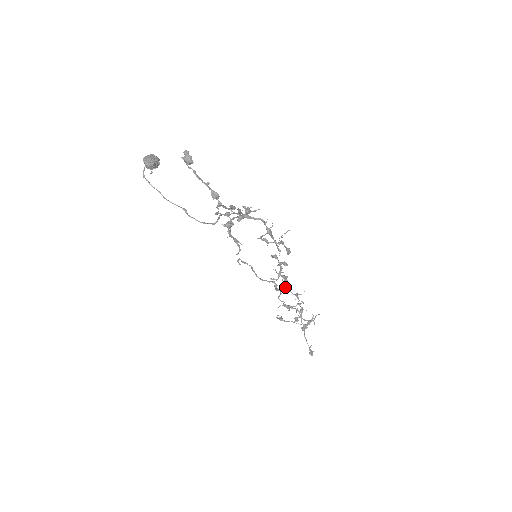
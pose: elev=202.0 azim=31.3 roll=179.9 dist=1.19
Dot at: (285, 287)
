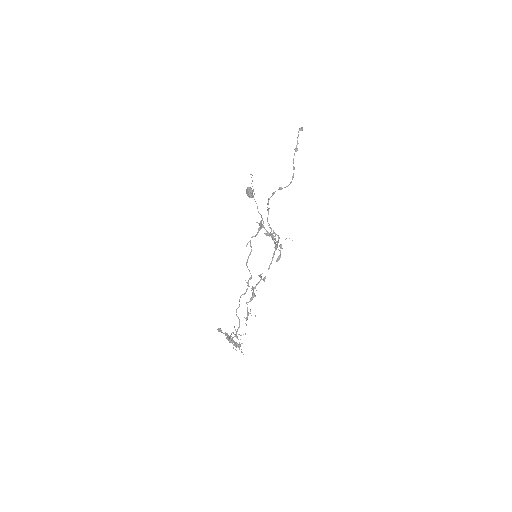
Dot at: occluded
